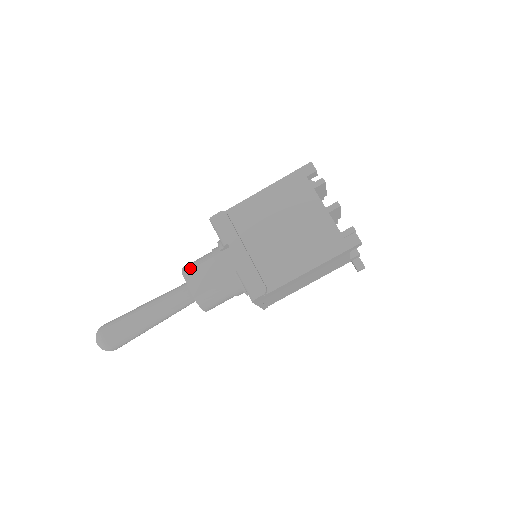
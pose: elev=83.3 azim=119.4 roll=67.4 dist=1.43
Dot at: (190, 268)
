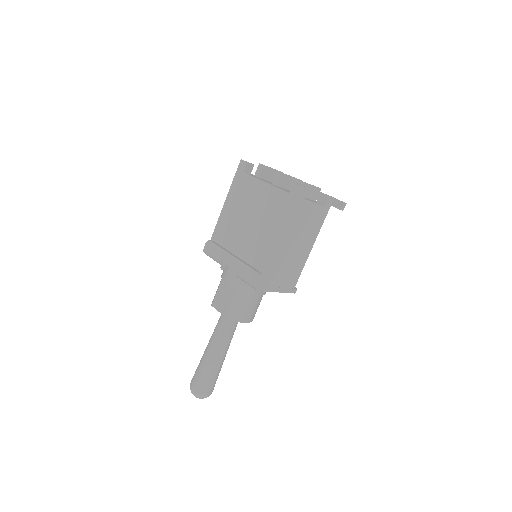
Dot at: (214, 297)
